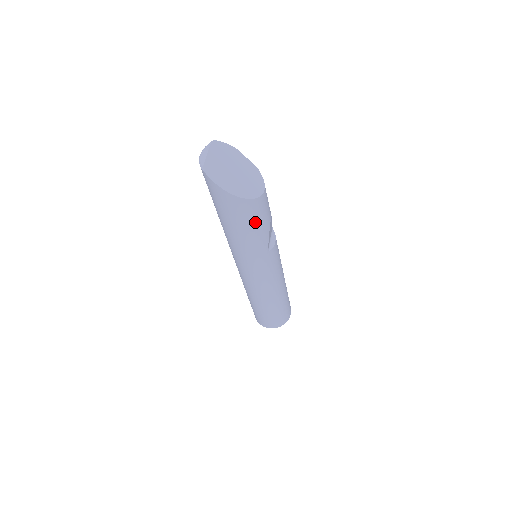
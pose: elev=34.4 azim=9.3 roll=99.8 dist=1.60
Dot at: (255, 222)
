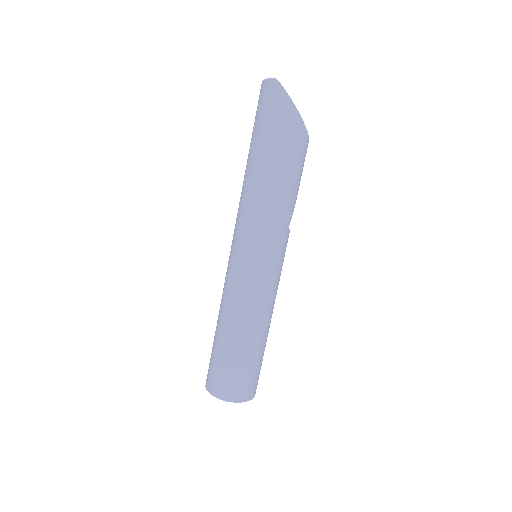
Dot at: (298, 167)
